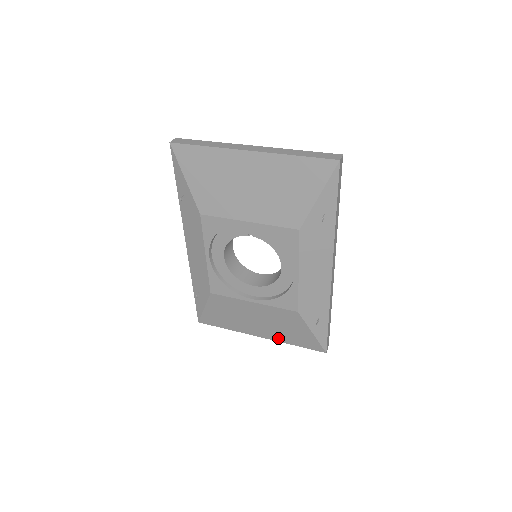
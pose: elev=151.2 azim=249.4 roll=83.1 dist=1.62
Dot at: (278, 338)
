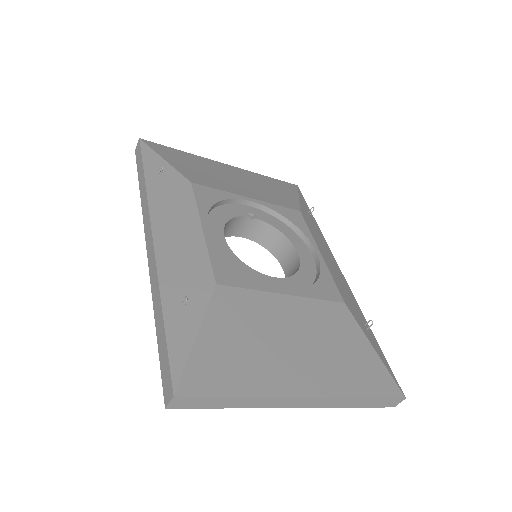
Dot at: (337, 386)
